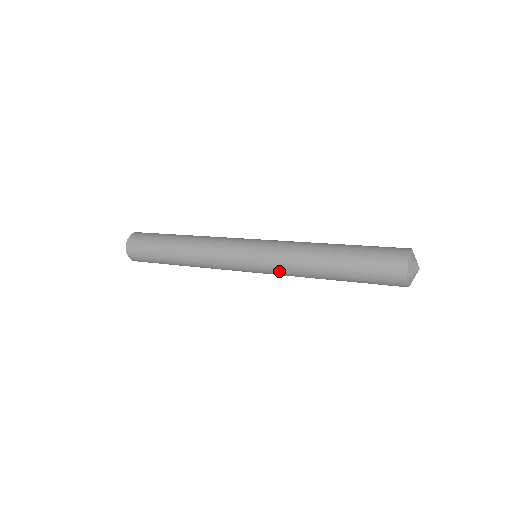
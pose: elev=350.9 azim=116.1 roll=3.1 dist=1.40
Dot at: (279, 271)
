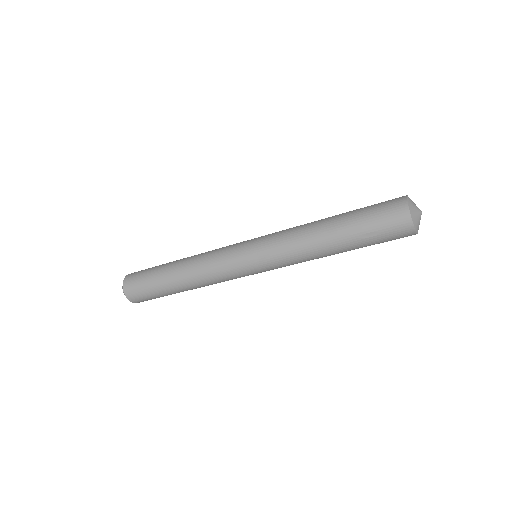
Dot at: (279, 252)
